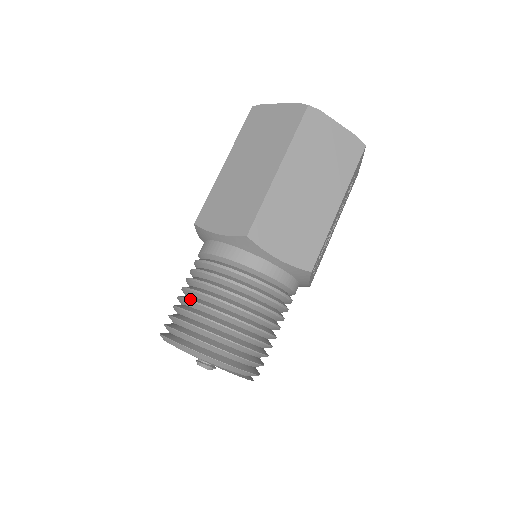
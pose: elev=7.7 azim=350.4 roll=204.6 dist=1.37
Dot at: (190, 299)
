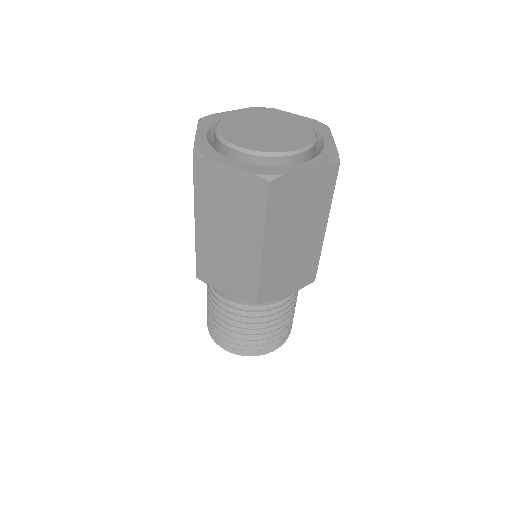
Dot at: (226, 328)
